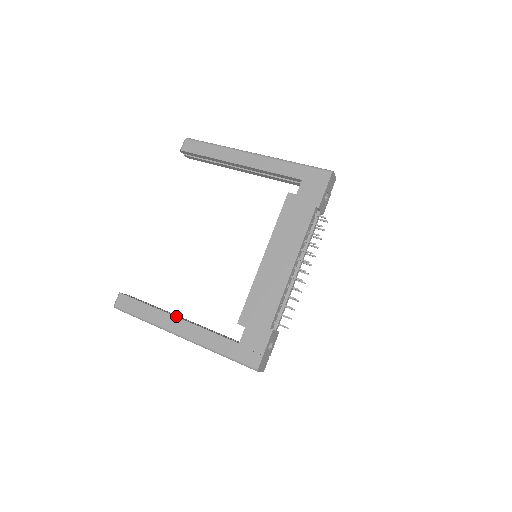
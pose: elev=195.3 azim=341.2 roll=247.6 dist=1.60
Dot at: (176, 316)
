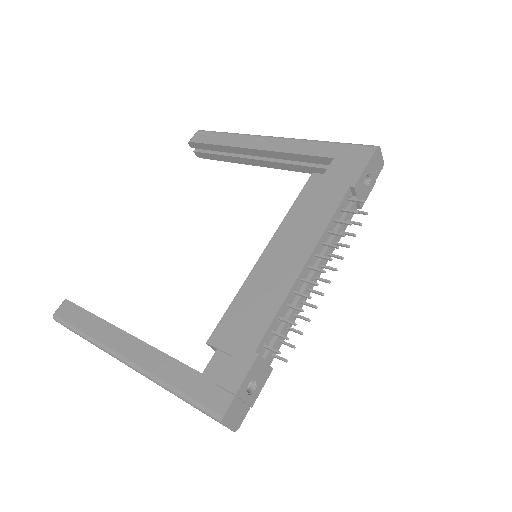
Dot at: (125, 331)
